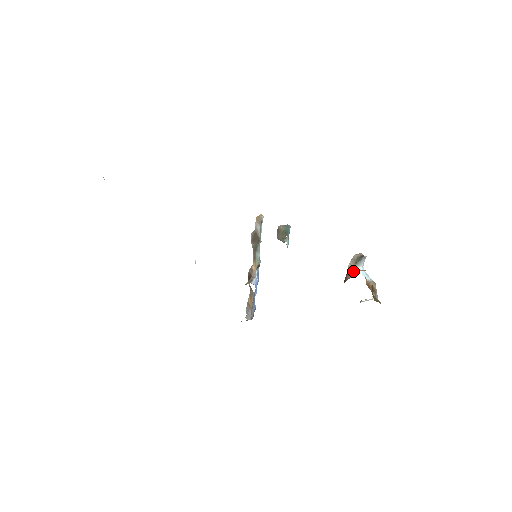
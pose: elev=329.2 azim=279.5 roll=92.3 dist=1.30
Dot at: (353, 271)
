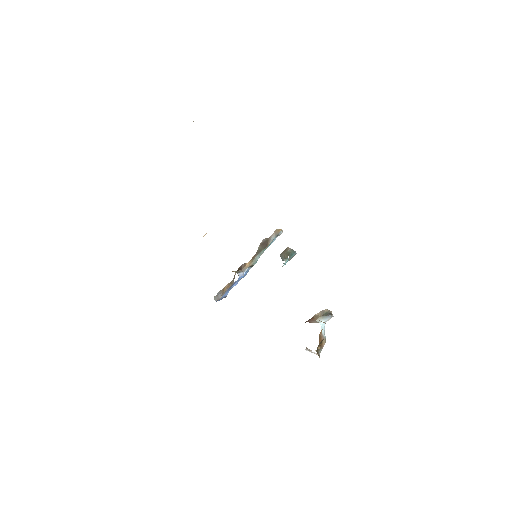
Dot at: (317, 319)
